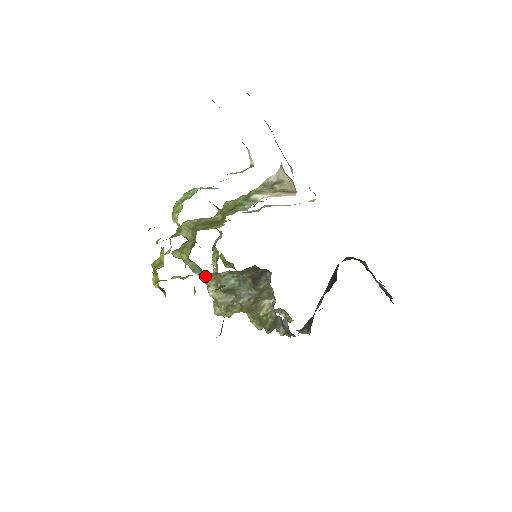
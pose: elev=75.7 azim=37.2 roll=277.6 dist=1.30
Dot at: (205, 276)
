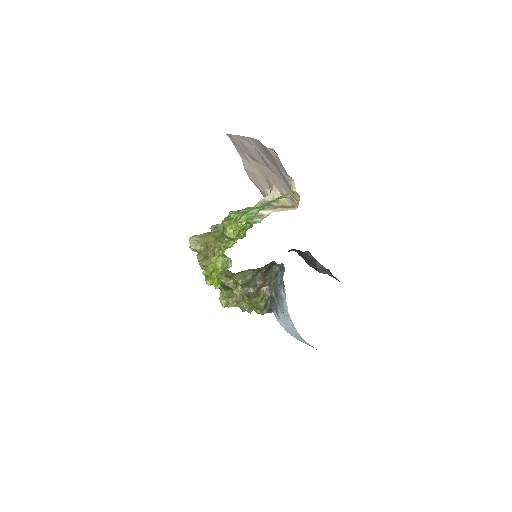
Dot at: (231, 276)
